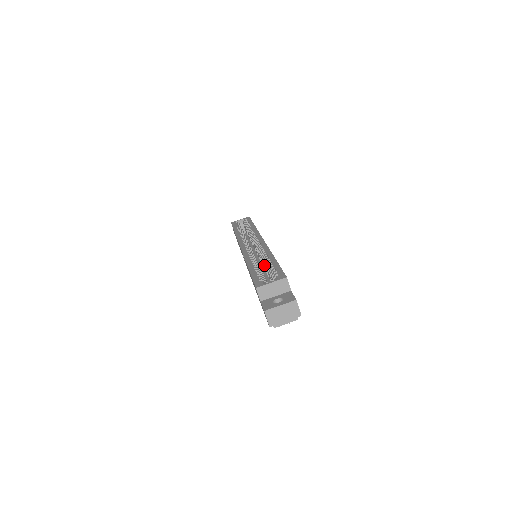
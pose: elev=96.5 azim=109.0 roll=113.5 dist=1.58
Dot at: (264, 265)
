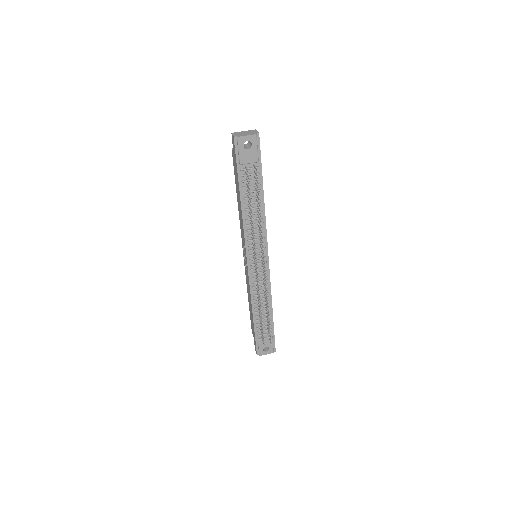
Dot at: occluded
